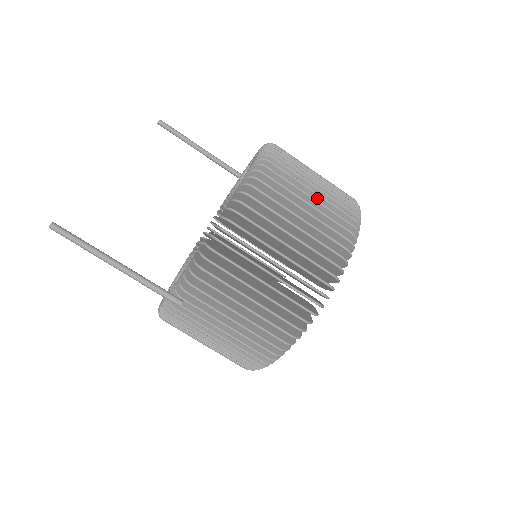
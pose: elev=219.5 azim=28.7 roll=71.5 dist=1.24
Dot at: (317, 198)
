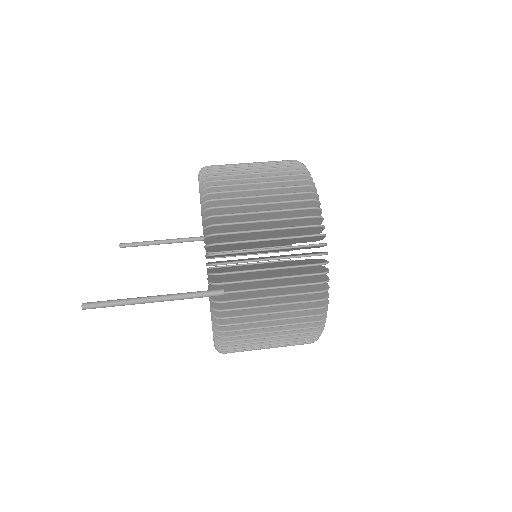
Dot at: occluded
